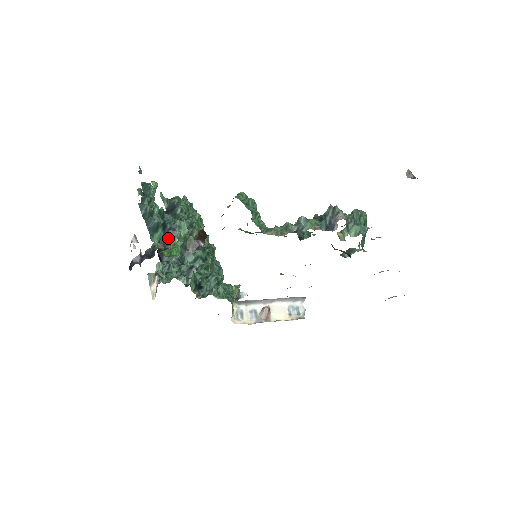
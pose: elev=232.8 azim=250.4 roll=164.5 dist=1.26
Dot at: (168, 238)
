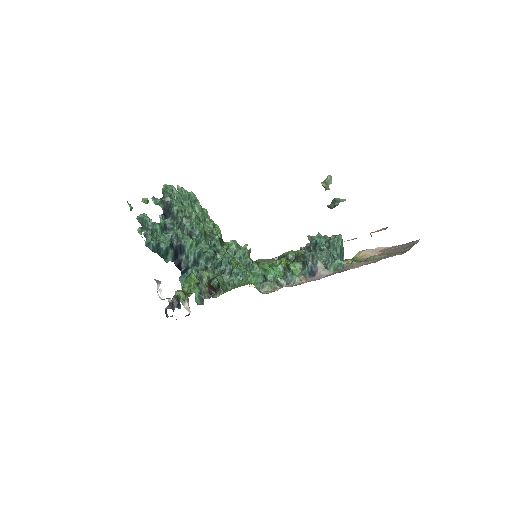
Dot at: (178, 251)
